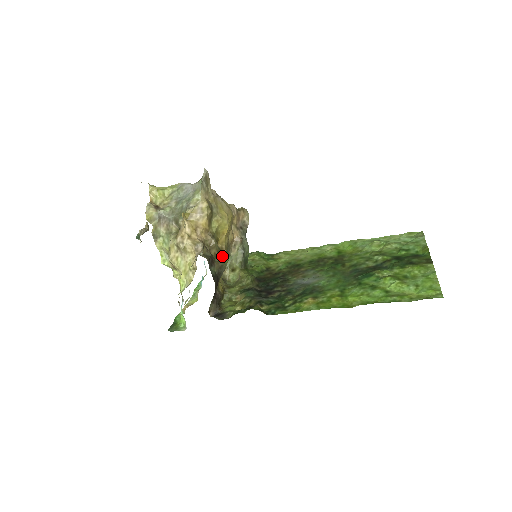
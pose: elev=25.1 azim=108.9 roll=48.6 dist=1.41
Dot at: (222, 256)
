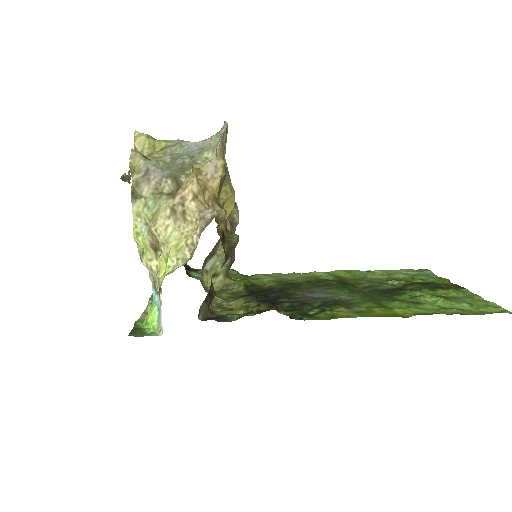
Dot at: (232, 235)
